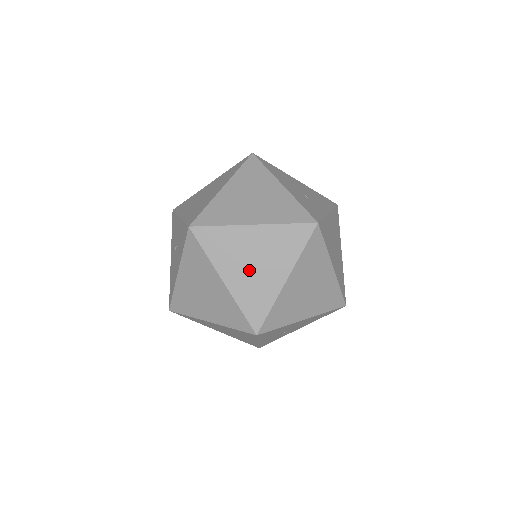
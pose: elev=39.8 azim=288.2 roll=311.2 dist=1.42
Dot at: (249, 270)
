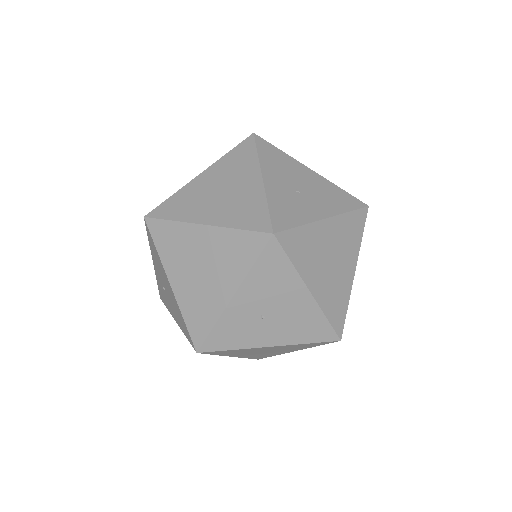
Dot at: (293, 189)
